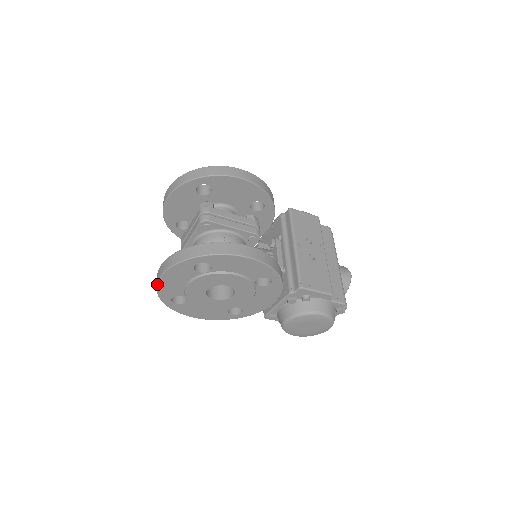
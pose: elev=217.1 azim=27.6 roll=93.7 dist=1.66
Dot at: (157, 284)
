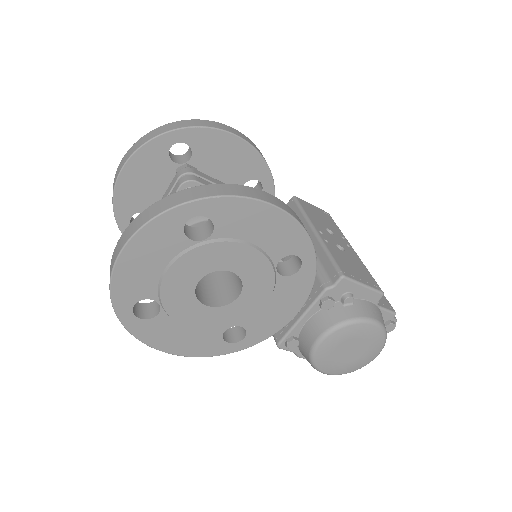
Dot at: (113, 269)
